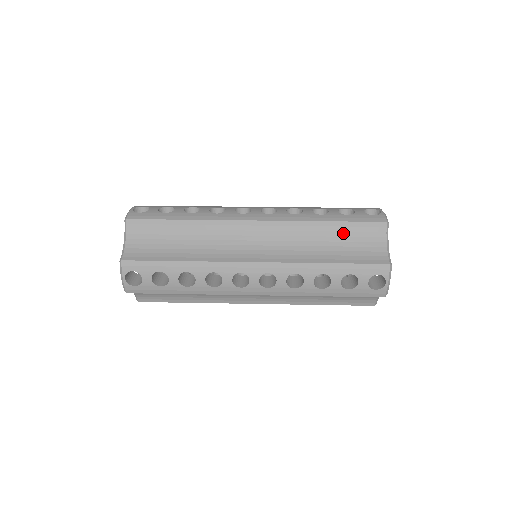
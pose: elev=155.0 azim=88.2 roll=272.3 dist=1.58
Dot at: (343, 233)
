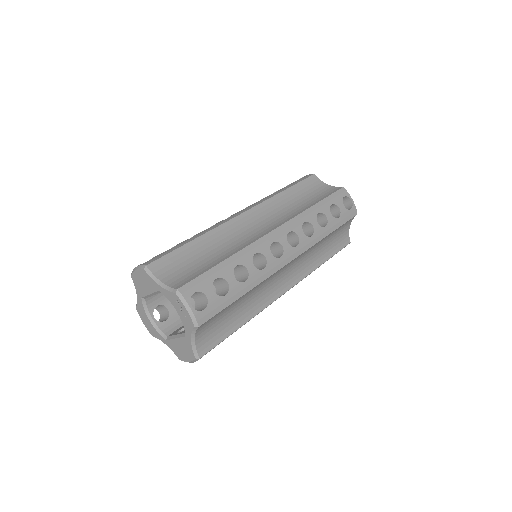
Dot at: (300, 192)
